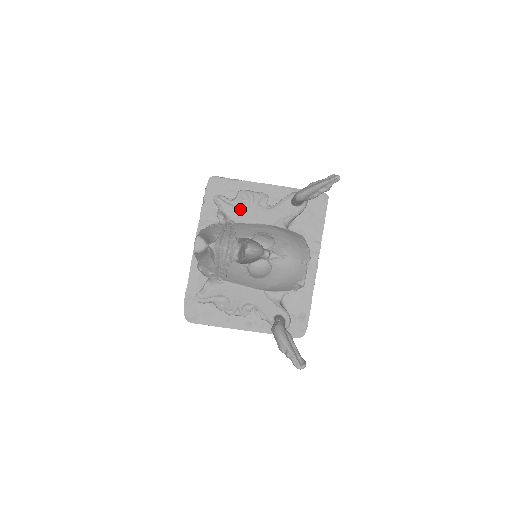
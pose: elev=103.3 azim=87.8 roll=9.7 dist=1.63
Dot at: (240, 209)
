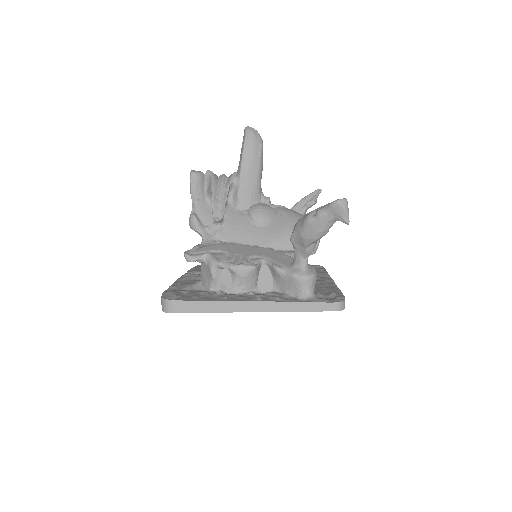
Dot at: occluded
